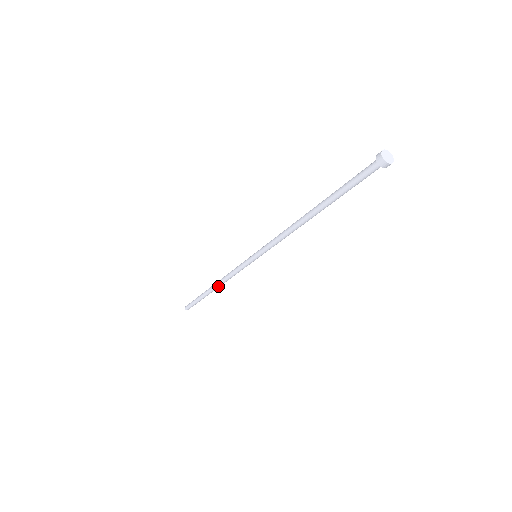
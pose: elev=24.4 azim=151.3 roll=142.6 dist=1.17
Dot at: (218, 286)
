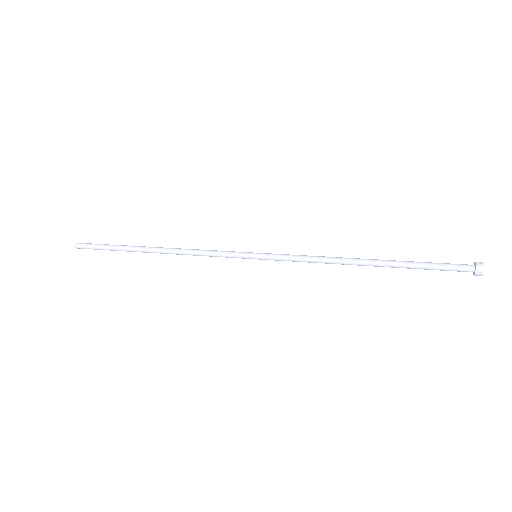
Dot at: (165, 252)
